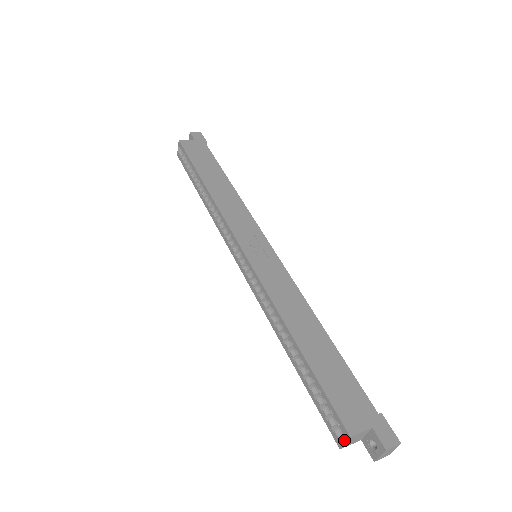
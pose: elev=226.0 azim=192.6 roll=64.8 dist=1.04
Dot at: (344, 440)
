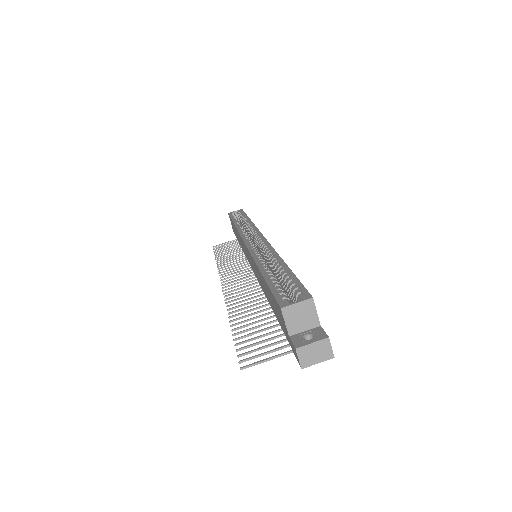
Dot at: (298, 300)
